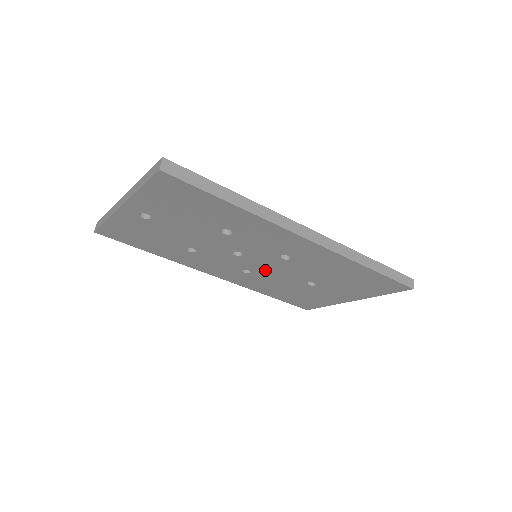
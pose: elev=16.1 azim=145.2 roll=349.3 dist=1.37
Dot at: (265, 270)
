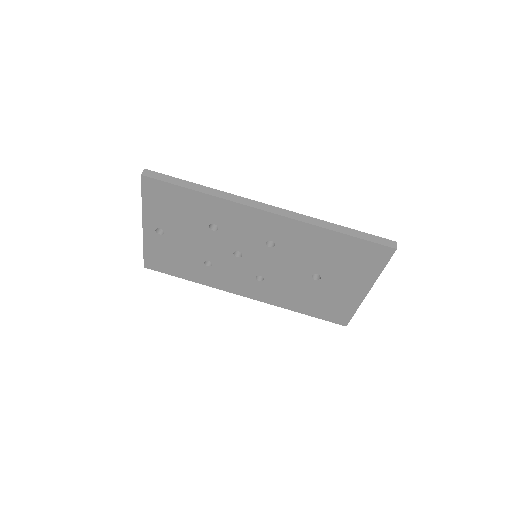
Dot at: (270, 270)
